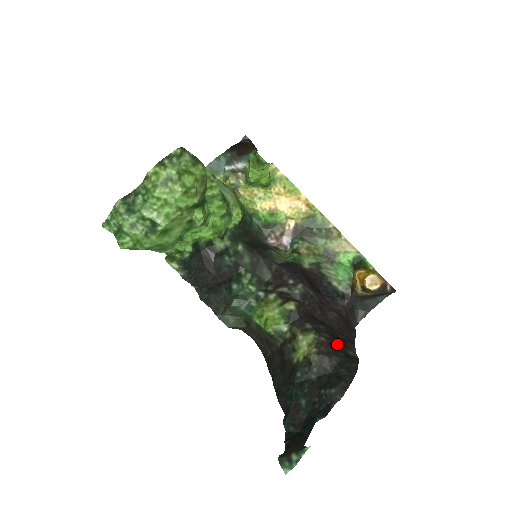
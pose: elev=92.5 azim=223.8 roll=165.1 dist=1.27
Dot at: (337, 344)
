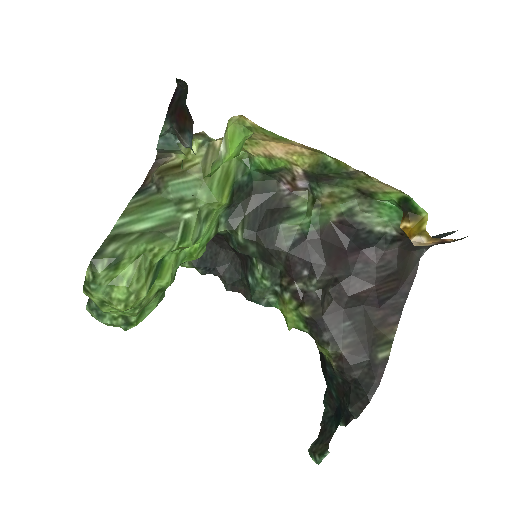
Dot at: (363, 346)
